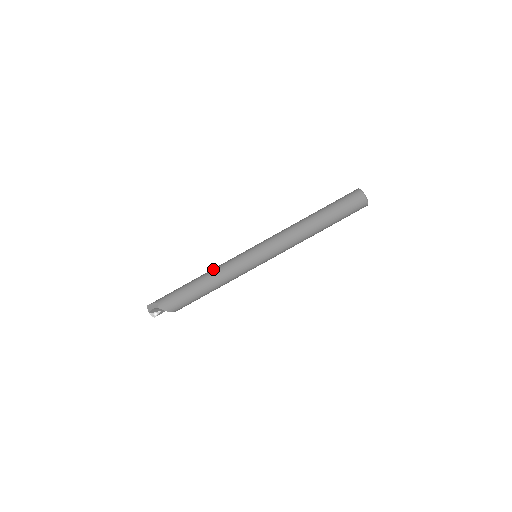
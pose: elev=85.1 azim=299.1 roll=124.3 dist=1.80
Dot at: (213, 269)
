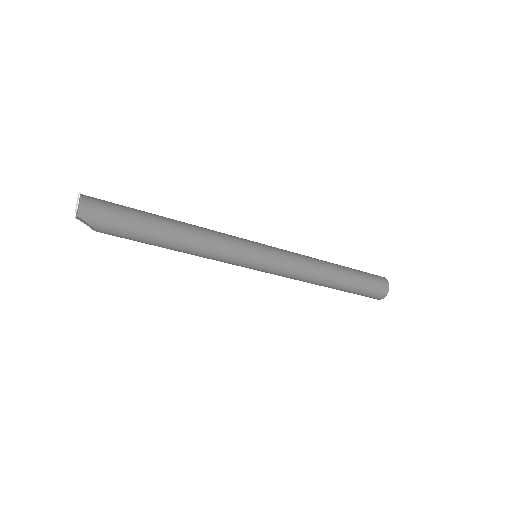
Dot at: (201, 253)
